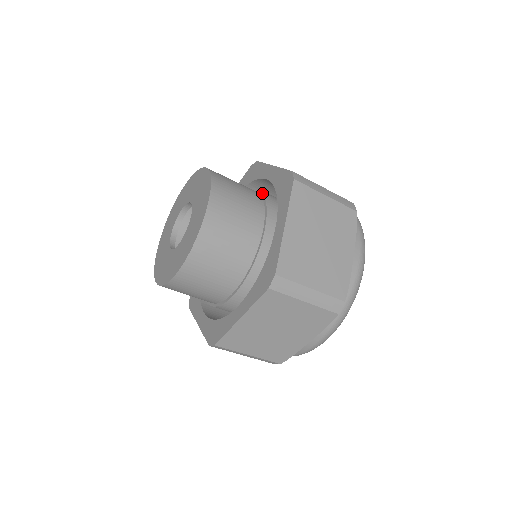
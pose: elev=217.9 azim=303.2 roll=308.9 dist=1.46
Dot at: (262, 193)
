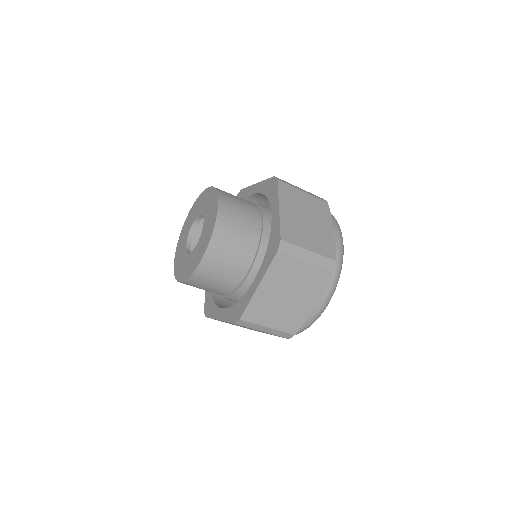
Dot at: (253, 201)
